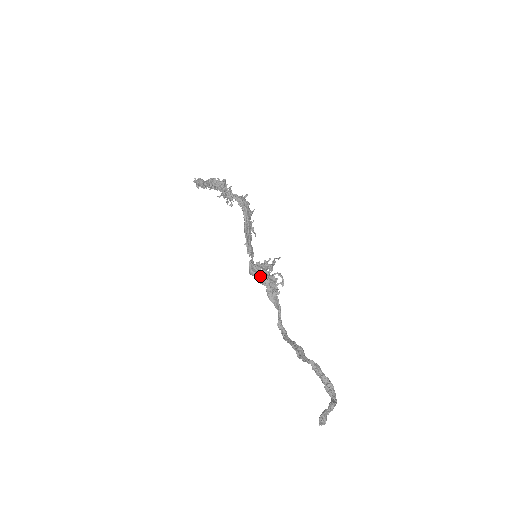
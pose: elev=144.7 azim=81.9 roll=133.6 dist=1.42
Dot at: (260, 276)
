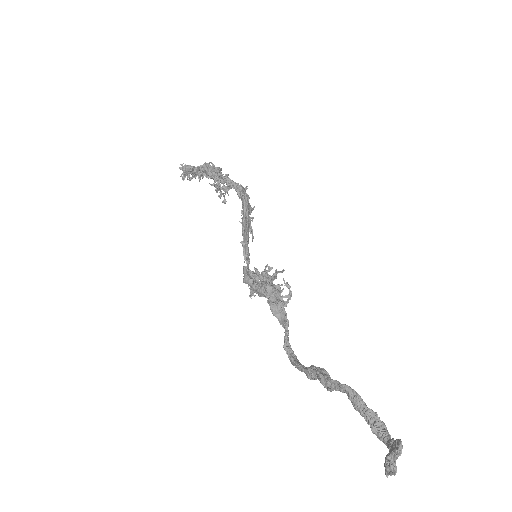
Dot at: (259, 283)
